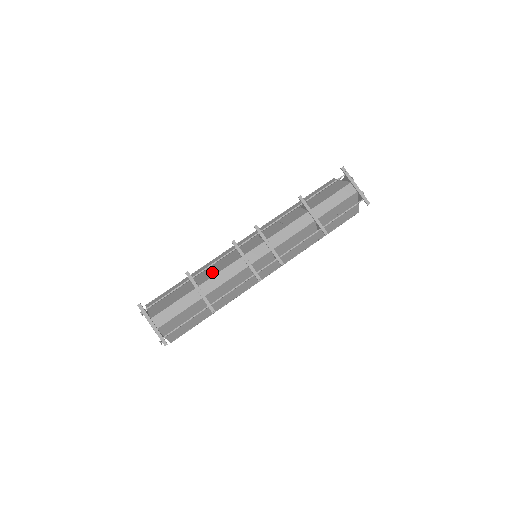
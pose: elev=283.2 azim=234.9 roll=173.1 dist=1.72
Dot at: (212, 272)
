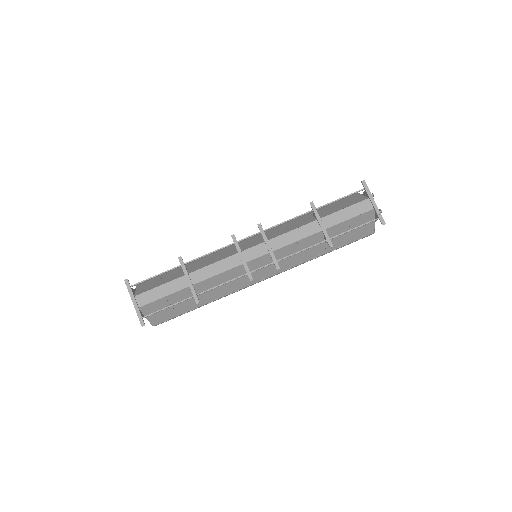
Dot at: (206, 263)
